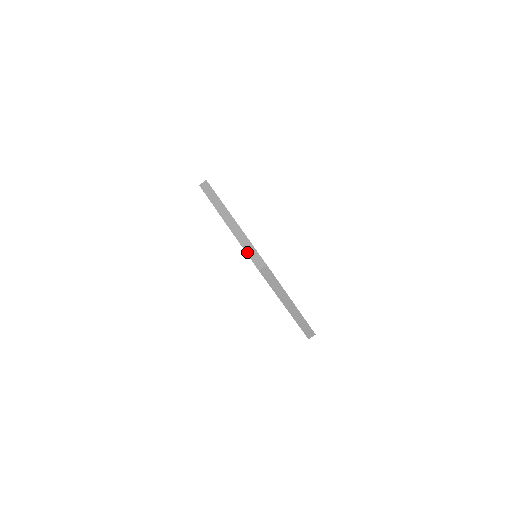
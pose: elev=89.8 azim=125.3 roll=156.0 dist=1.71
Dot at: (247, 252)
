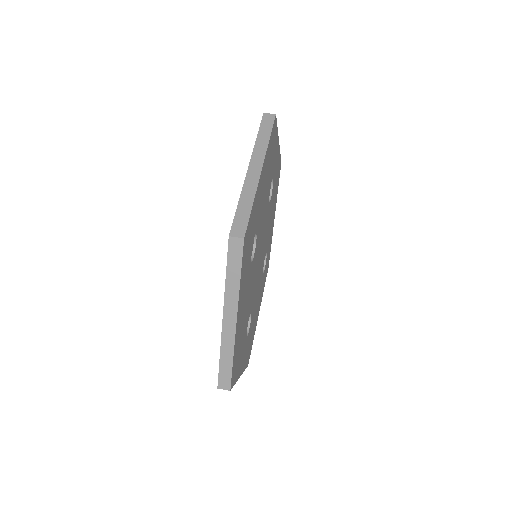
Dot at: occluded
